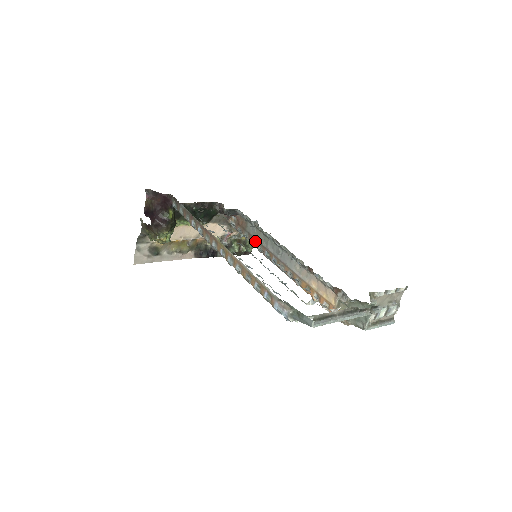
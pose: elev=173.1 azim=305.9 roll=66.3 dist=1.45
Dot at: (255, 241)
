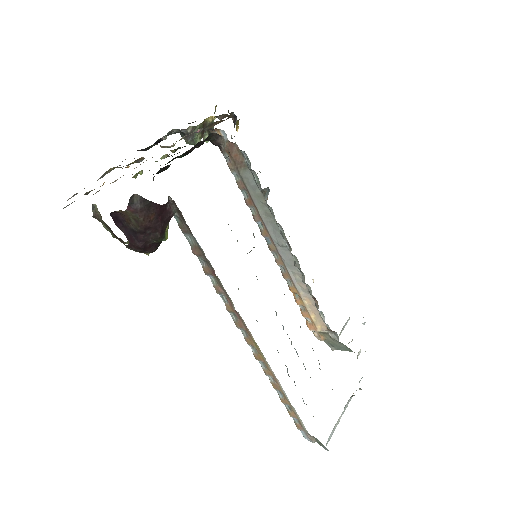
Dot at: (248, 197)
